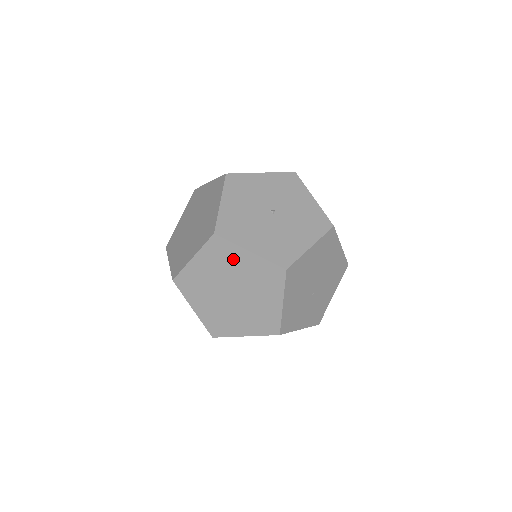
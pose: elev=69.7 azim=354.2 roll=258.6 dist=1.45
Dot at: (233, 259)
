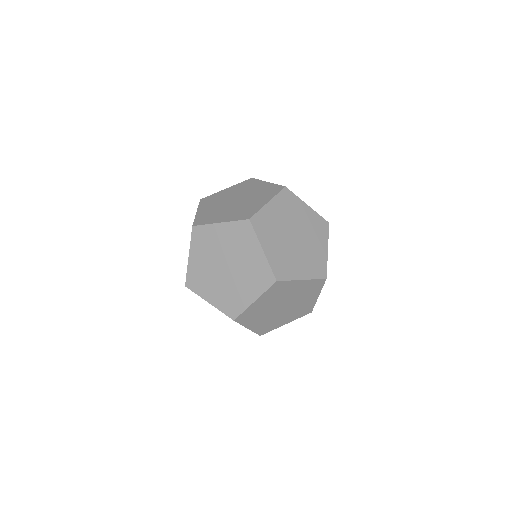
Dot at: (297, 209)
